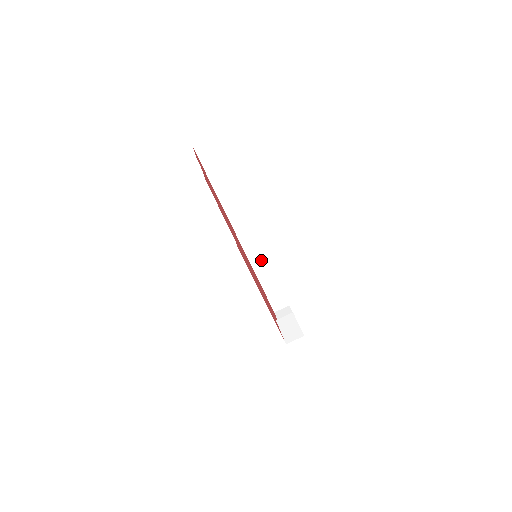
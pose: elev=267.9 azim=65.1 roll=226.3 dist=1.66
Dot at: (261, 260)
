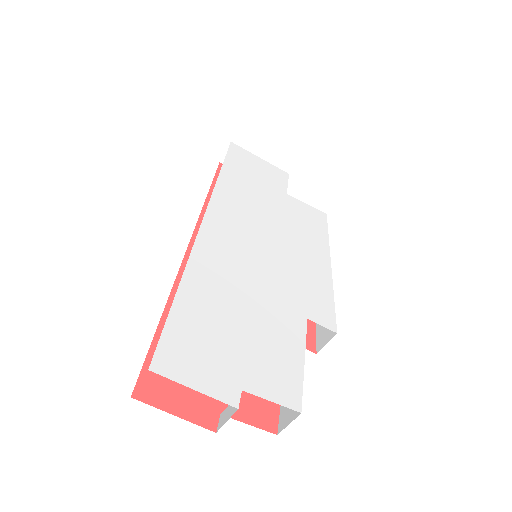
Dot at: occluded
